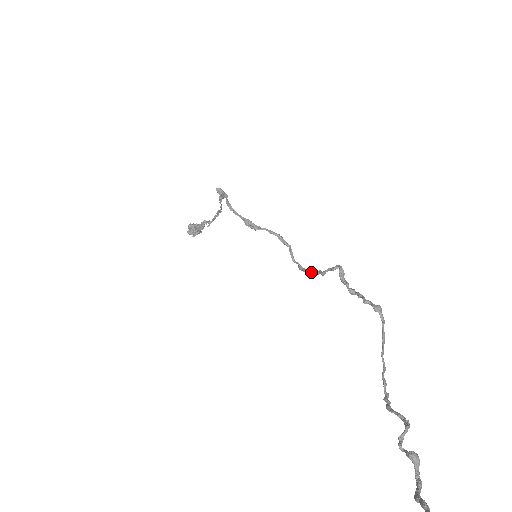
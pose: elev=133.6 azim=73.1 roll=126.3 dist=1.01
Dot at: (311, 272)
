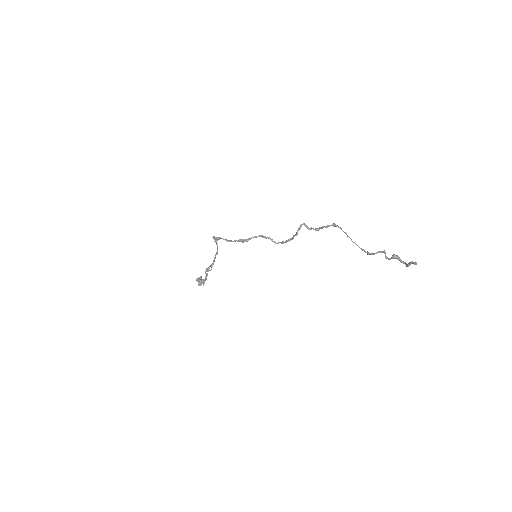
Dot at: (290, 239)
